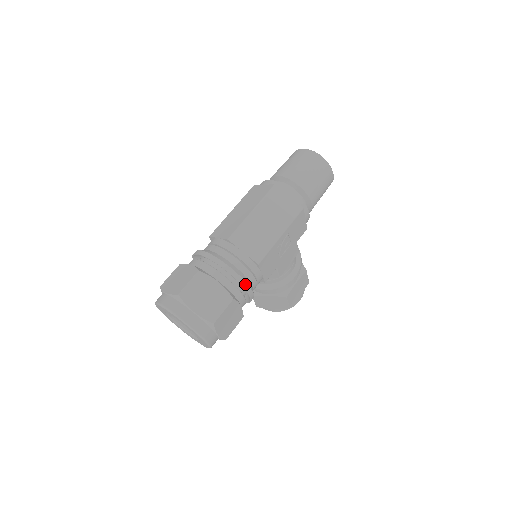
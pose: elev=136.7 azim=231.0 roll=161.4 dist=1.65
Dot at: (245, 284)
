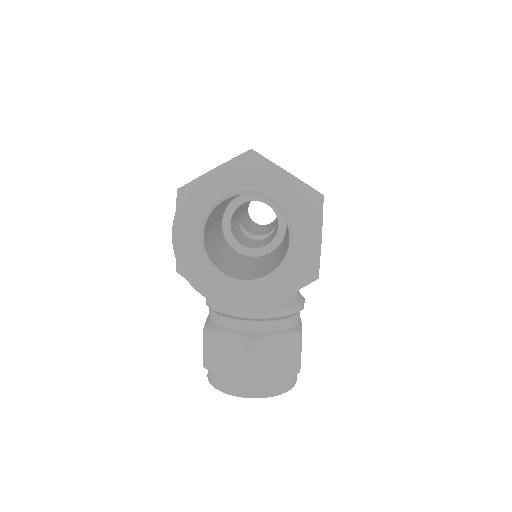
Dot at: occluded
